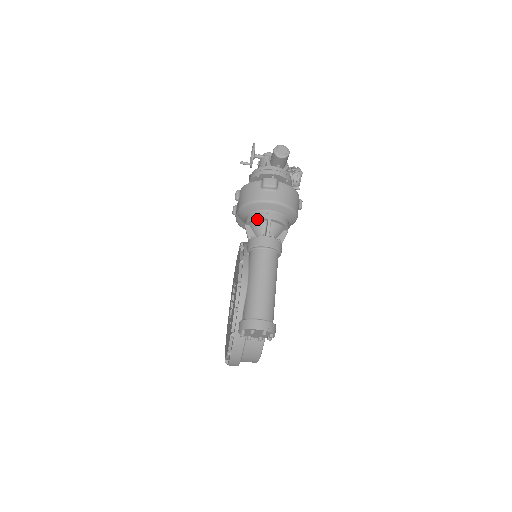
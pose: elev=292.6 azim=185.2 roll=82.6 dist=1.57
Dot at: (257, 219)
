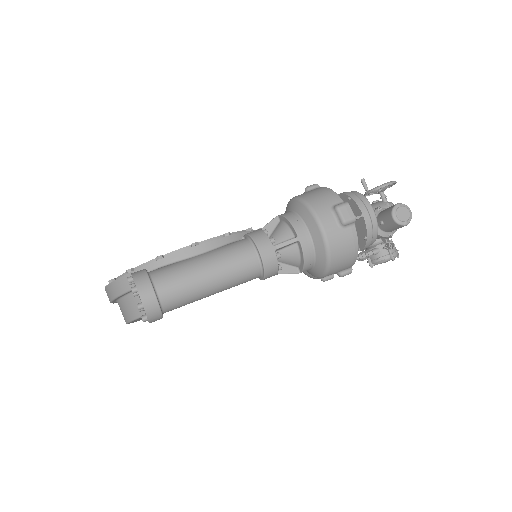
Dot at: (290, 223)
